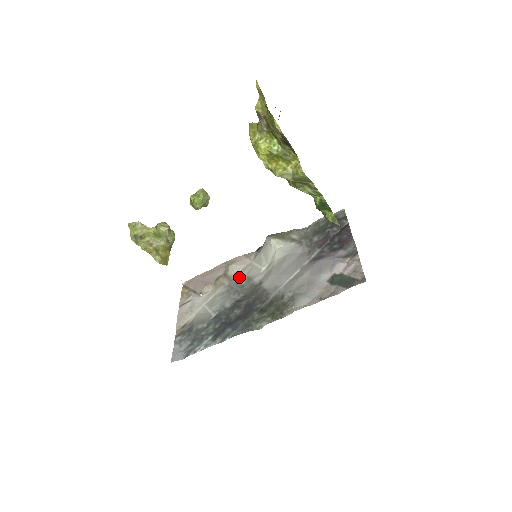
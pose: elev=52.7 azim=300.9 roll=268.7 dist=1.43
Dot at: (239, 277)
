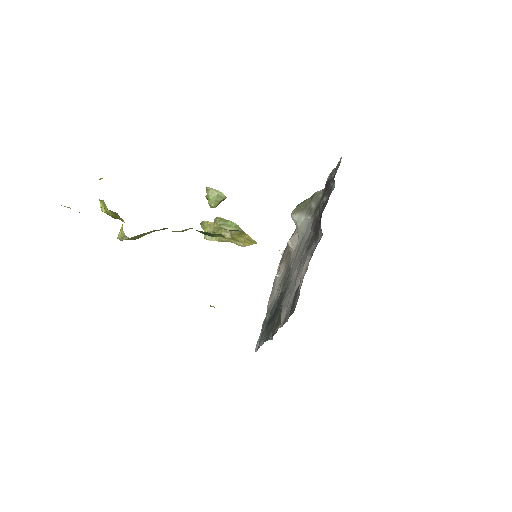
Dot at: occluded
